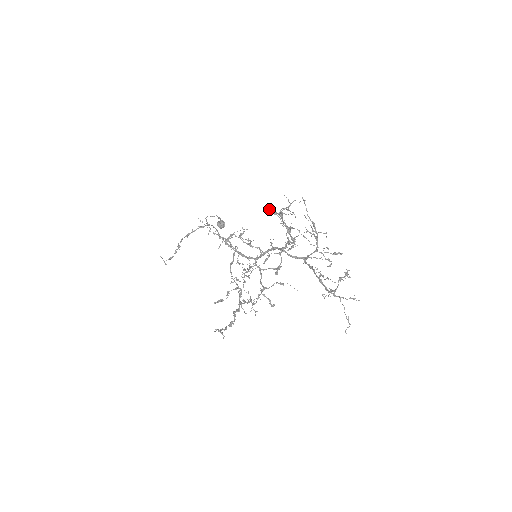
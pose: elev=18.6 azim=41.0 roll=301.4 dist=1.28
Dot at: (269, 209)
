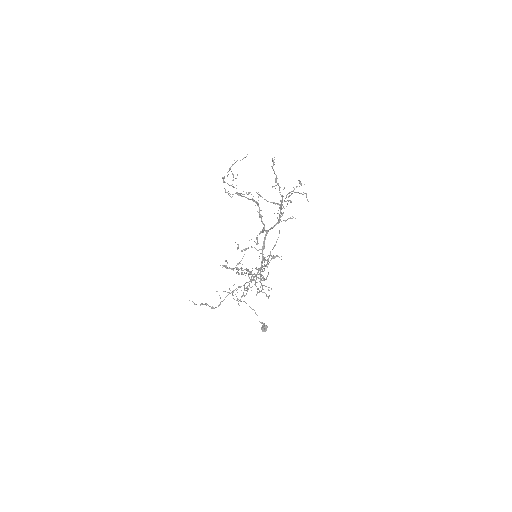
Dot at: occluded
